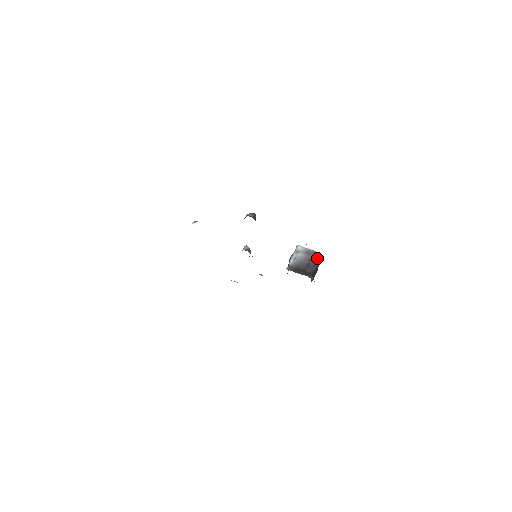
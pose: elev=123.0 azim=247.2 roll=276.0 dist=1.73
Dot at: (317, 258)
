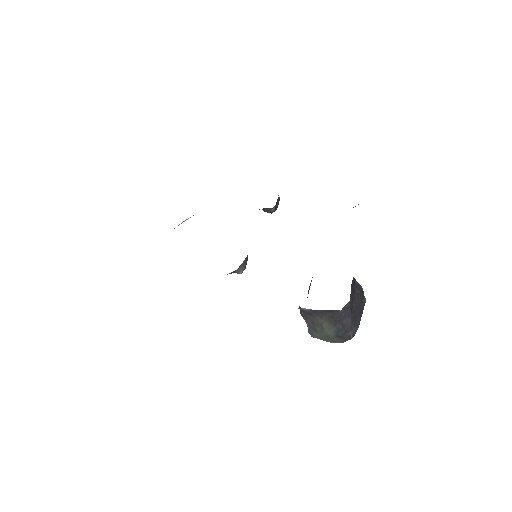
Dot at: occluded
